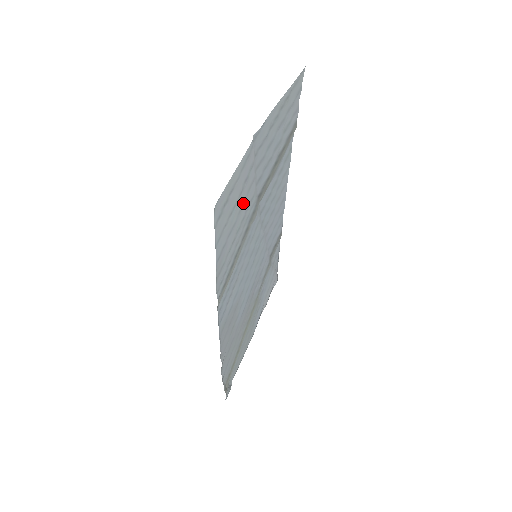
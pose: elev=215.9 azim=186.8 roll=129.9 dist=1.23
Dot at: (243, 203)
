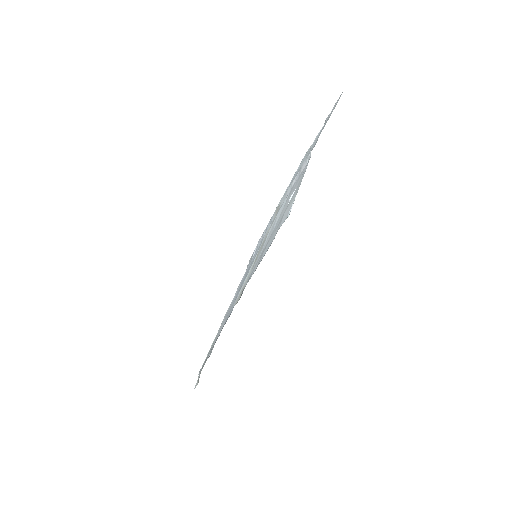
Dot at: (282, 211)
